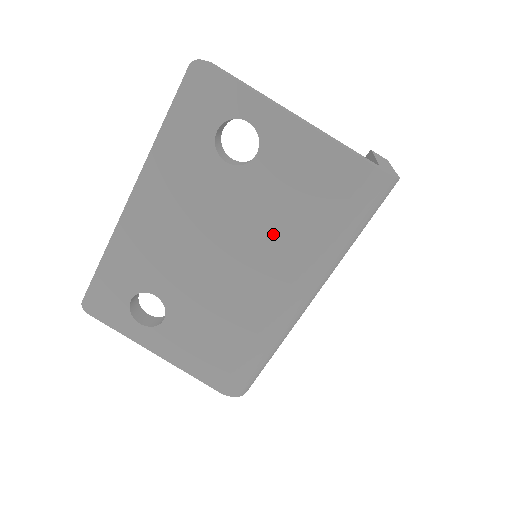
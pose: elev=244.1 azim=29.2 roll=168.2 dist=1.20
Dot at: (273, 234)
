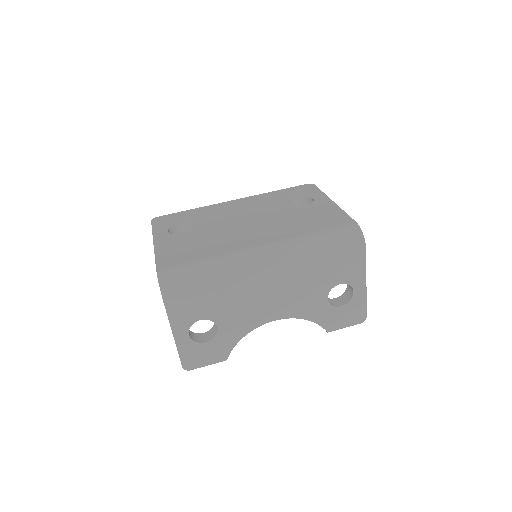
Dot at: (282, 226)
